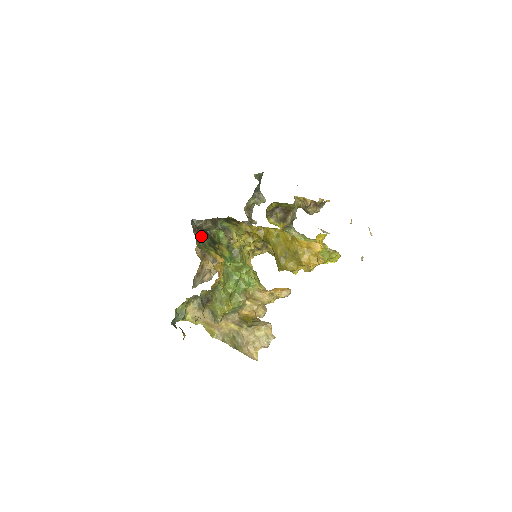
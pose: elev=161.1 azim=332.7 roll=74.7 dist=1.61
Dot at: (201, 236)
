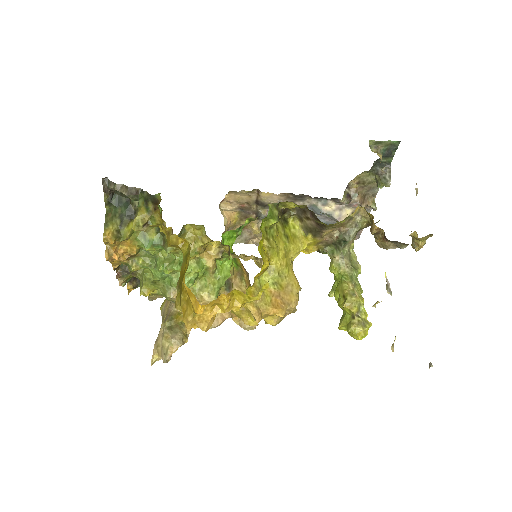
Dot at: (118, 201)
